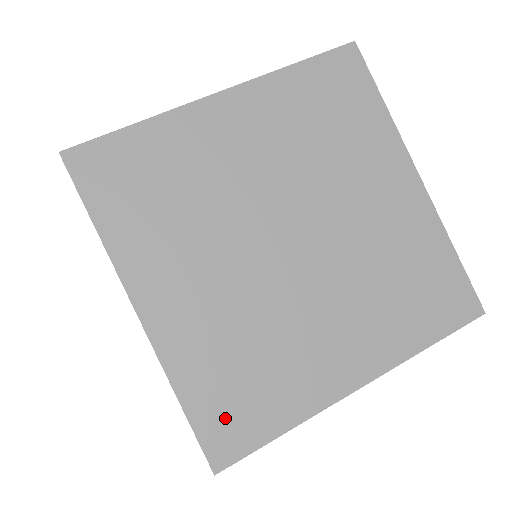
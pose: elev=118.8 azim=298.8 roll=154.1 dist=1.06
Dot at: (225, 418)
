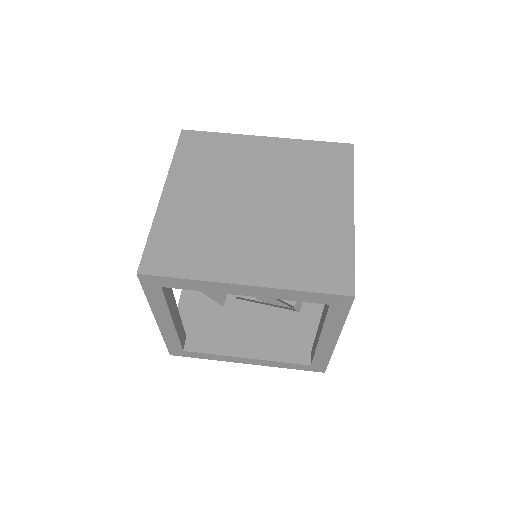
Dot at: (163, 254)
